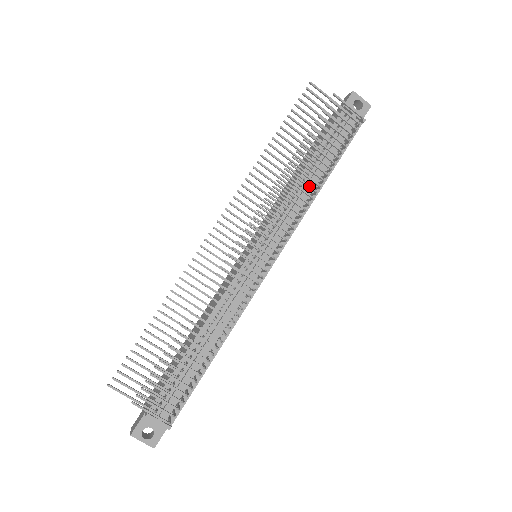
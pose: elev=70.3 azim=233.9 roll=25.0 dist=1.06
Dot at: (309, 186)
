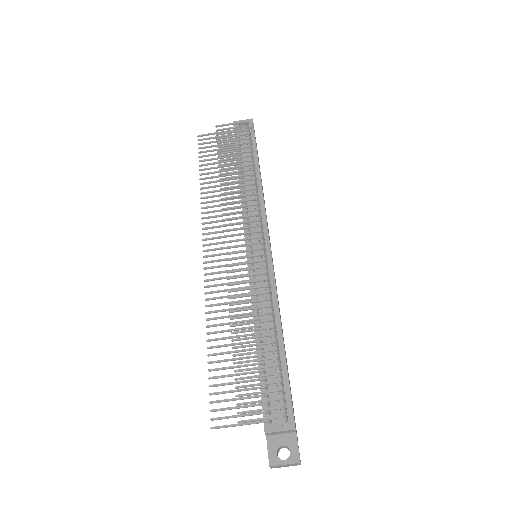
Dot at: (246, 180)
